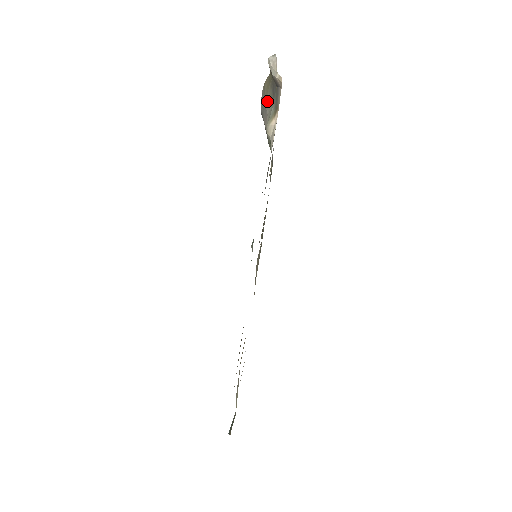
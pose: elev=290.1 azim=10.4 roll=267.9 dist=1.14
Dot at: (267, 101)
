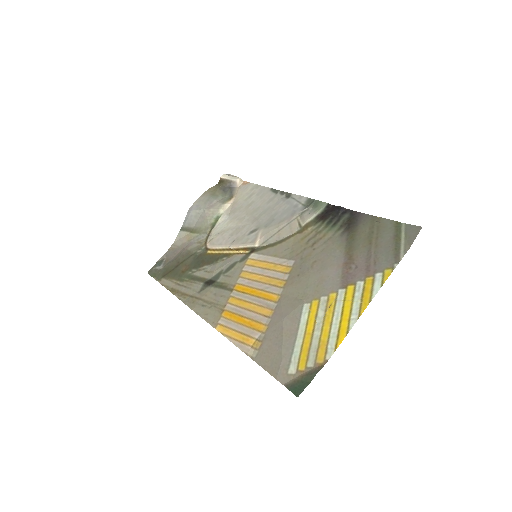
Dot at: (216, 196)
